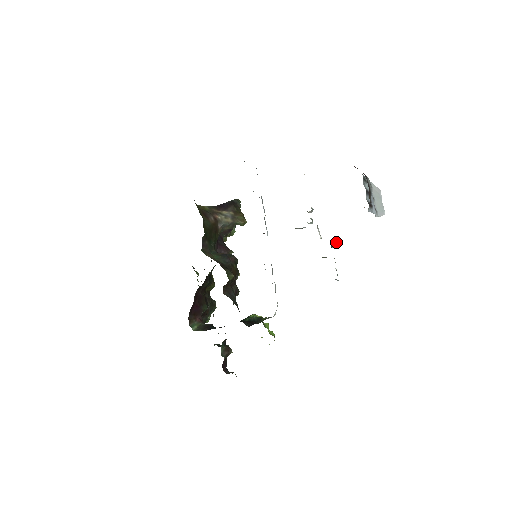
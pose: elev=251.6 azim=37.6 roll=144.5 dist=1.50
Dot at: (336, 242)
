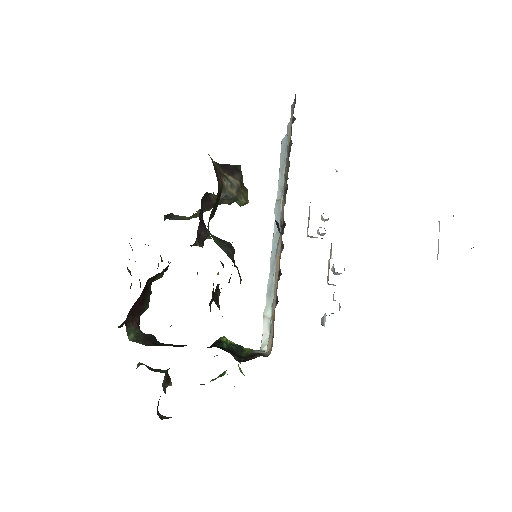
Dot at: (344, 269)
